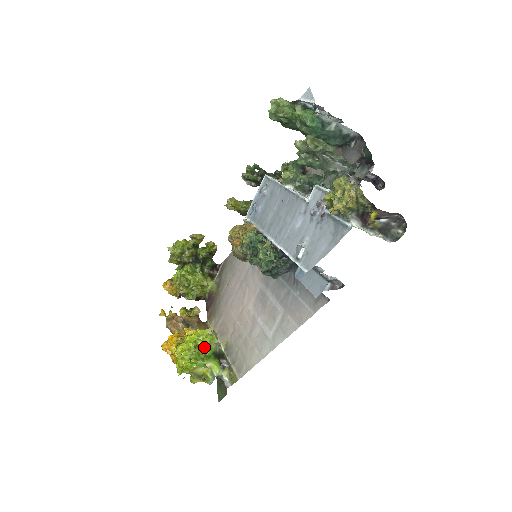
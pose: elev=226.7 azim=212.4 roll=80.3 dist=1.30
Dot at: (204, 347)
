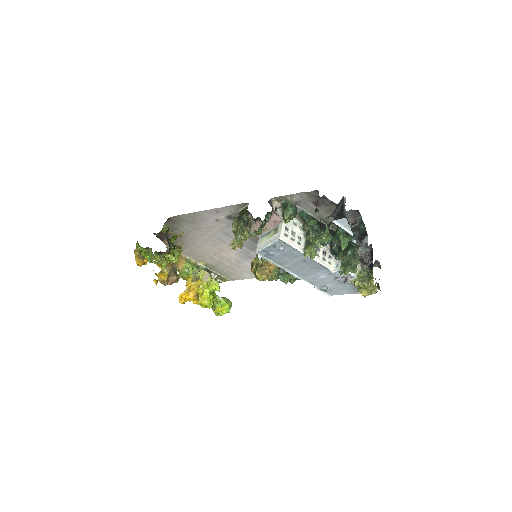
Dot at: (214, 290)
